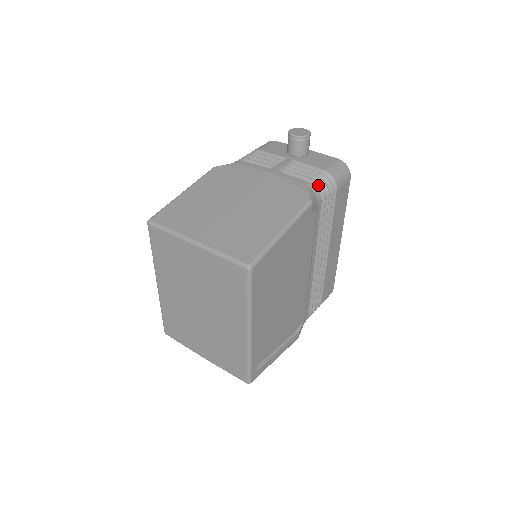
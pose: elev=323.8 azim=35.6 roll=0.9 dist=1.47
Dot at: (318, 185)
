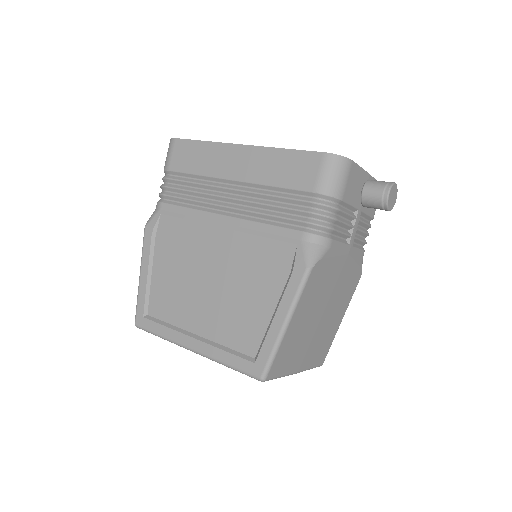
Dot at: occluded
